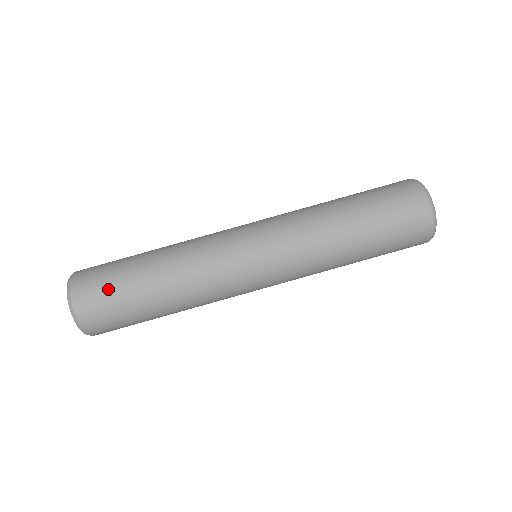
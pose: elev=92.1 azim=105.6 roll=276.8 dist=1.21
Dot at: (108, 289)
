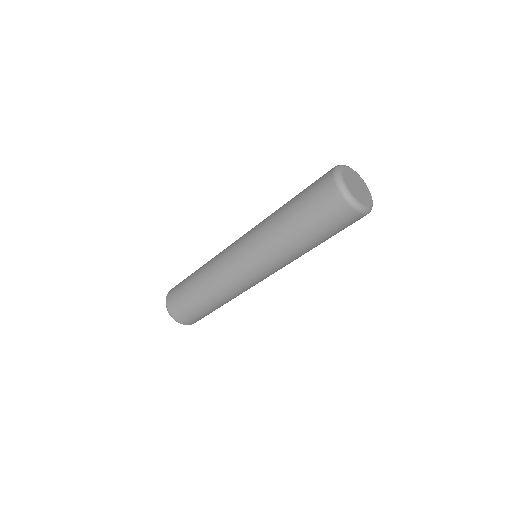
Dot at: (183, 306)
